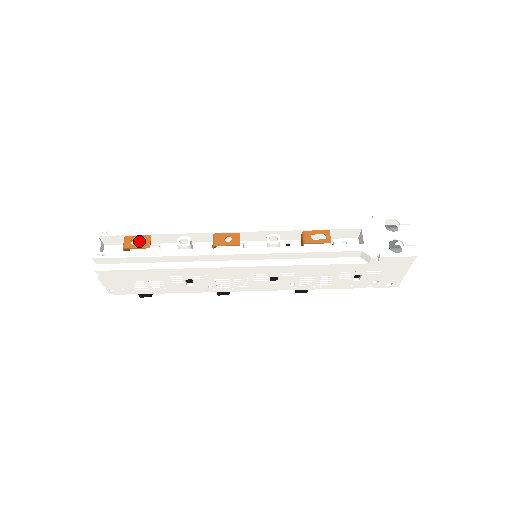
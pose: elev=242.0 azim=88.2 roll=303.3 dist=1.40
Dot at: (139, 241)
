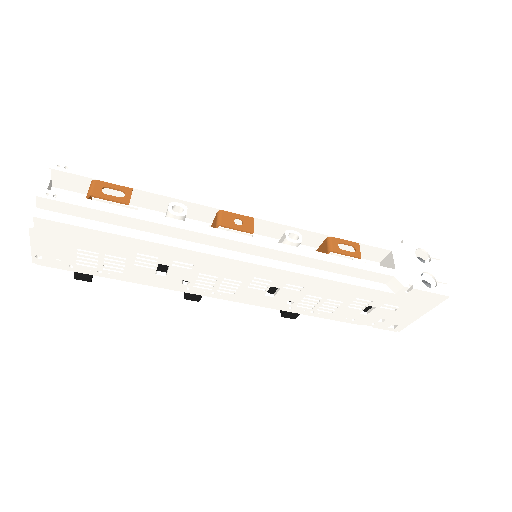
Dot at: (108, 194)
